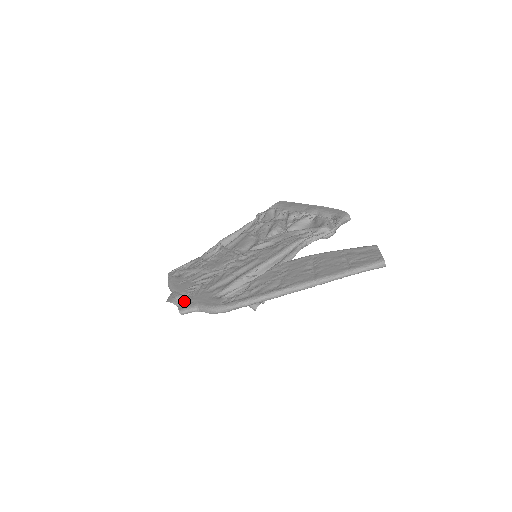
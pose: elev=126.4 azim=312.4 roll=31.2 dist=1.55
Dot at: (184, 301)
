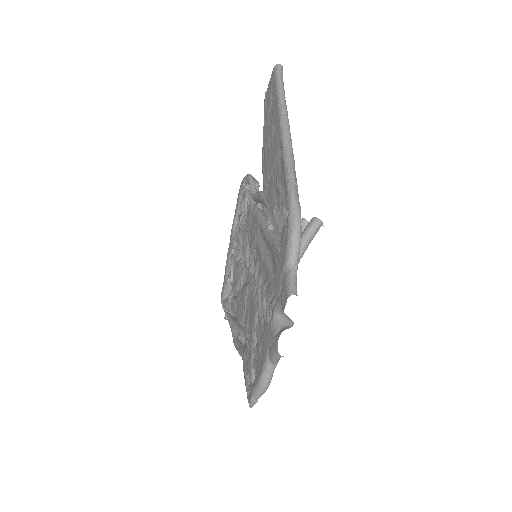
Dot at: (283, 319)
